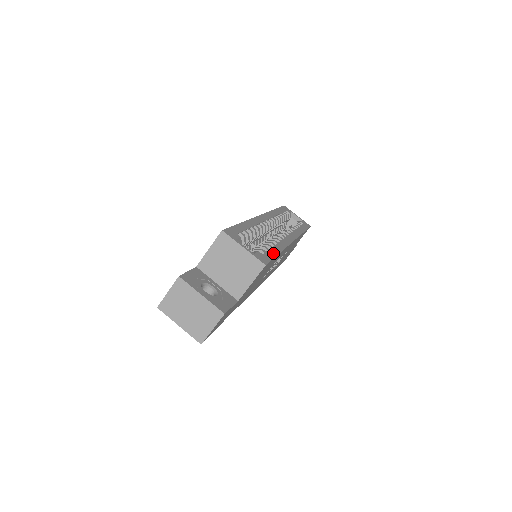
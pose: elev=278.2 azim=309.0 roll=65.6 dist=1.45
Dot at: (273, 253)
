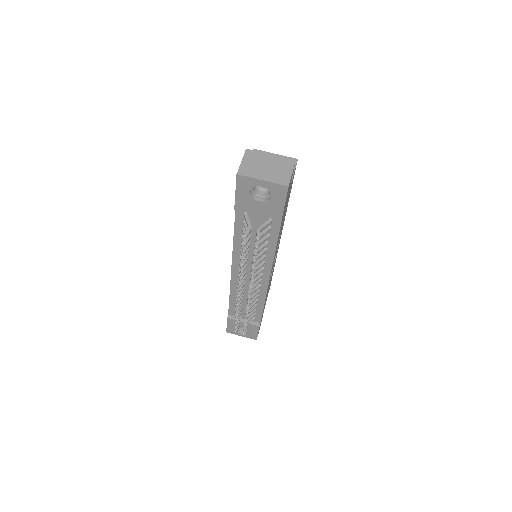
Dot at: occluded
